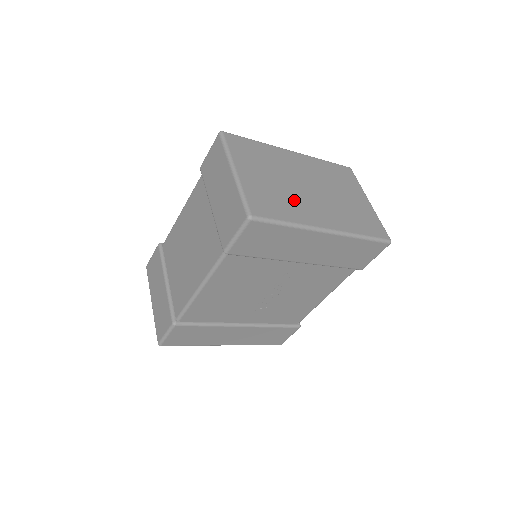
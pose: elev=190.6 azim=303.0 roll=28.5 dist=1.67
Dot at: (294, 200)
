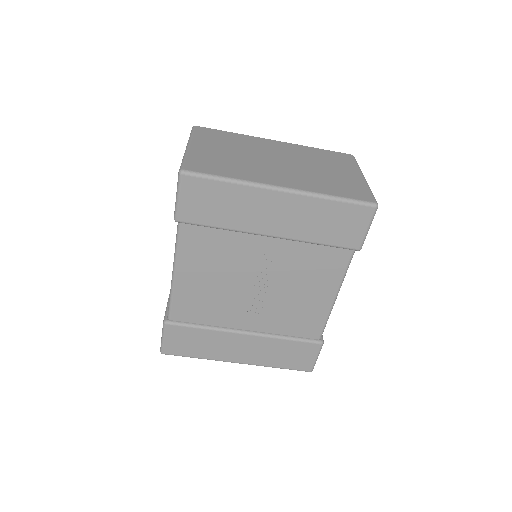
Dot at: (249, 166)
